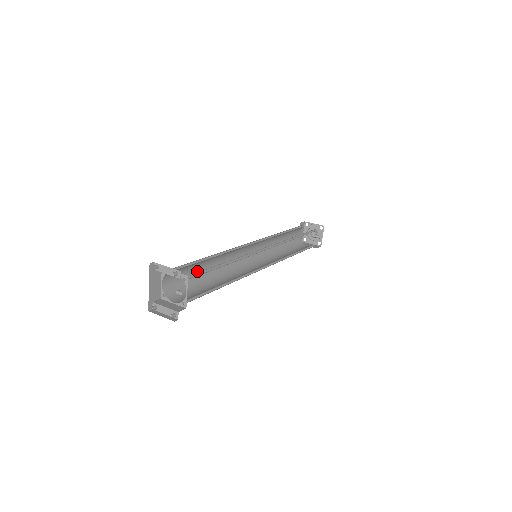
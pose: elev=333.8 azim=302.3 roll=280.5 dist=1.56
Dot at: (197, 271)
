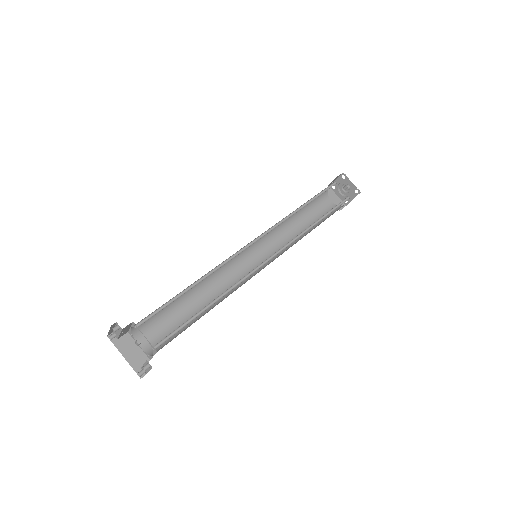
Dot at: (185, 312)
